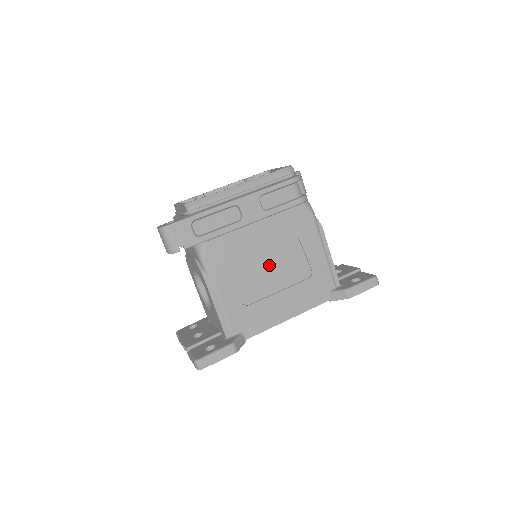
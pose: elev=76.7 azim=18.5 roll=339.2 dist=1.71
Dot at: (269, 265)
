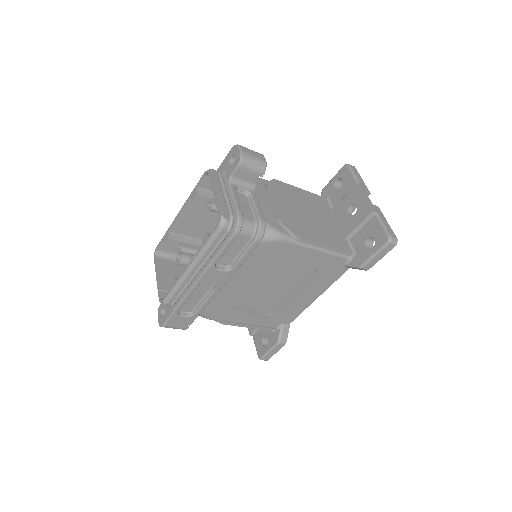
Dot at: (269, 288)
